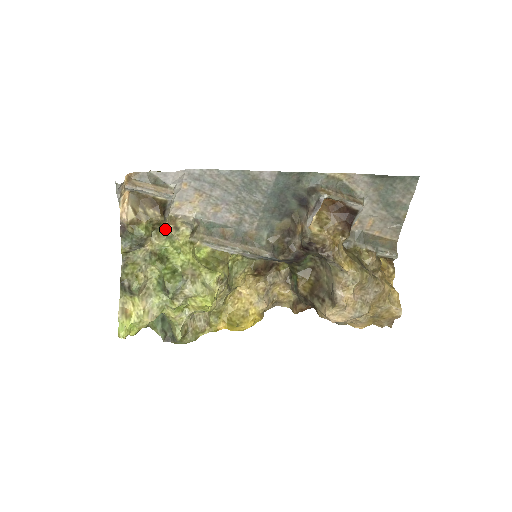
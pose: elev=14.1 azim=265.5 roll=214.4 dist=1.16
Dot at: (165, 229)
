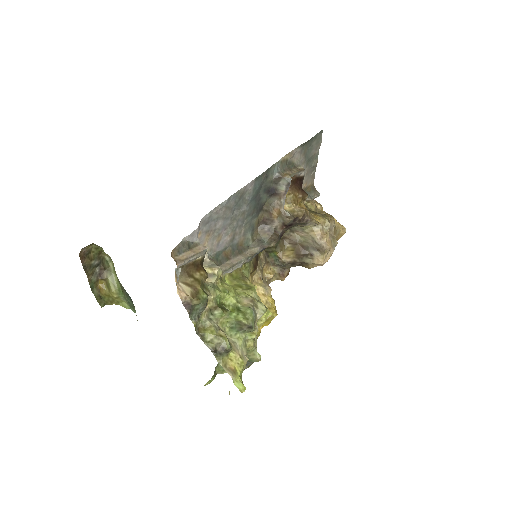
Dot at: occluded
